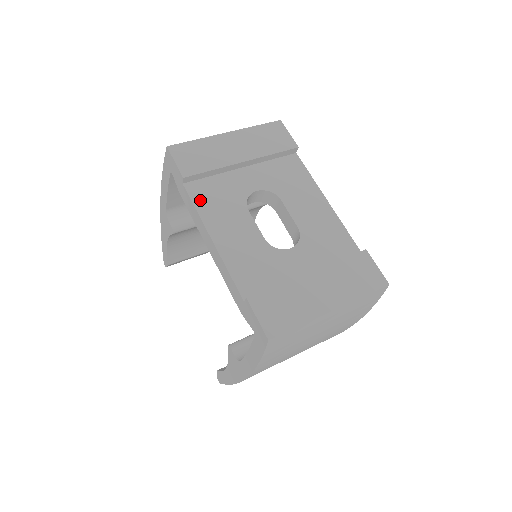
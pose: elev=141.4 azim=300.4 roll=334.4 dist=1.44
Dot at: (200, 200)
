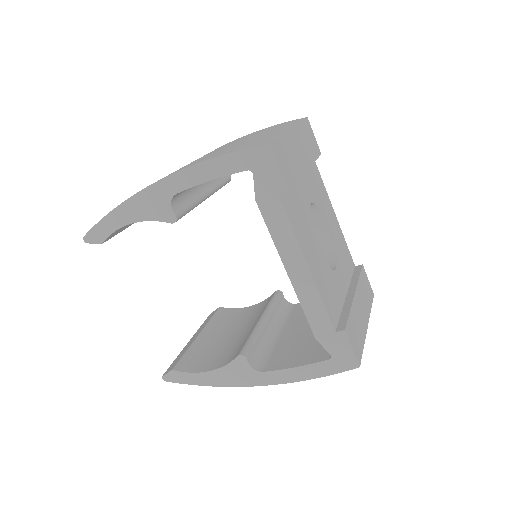
Dot at: (292, 218)
